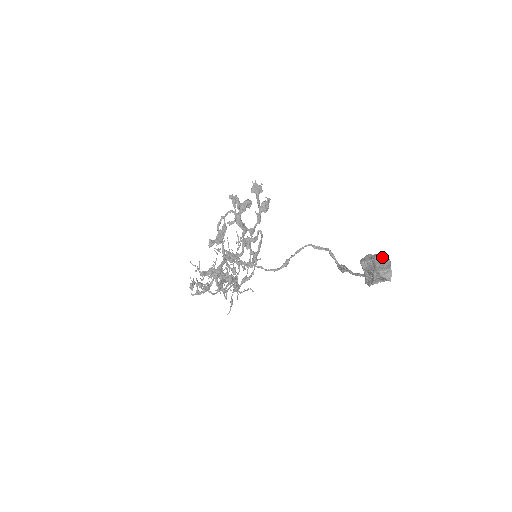
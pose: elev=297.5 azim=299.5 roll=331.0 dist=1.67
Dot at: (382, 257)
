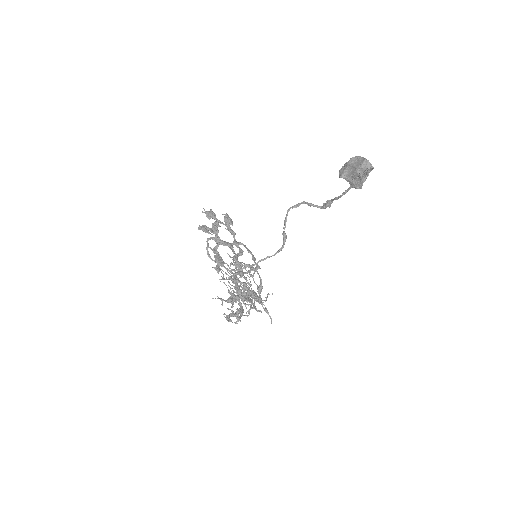
Dot at: (352, 159)
